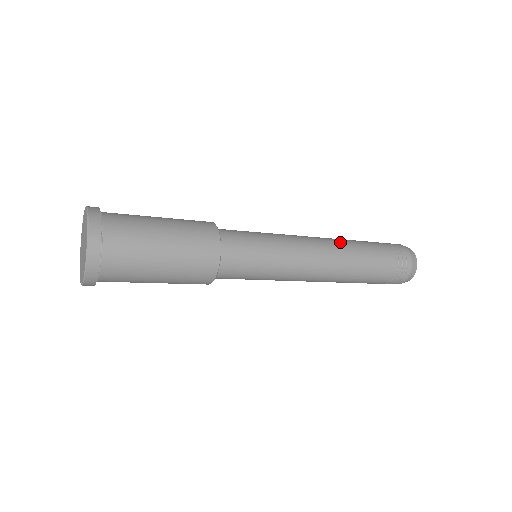
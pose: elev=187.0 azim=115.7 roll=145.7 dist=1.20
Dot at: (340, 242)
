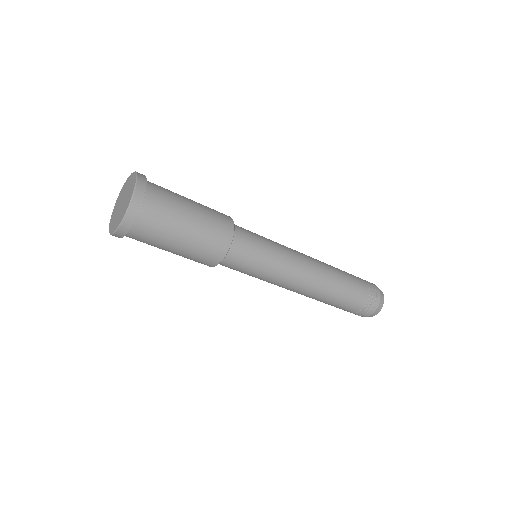
Dot at: (328, 268)
